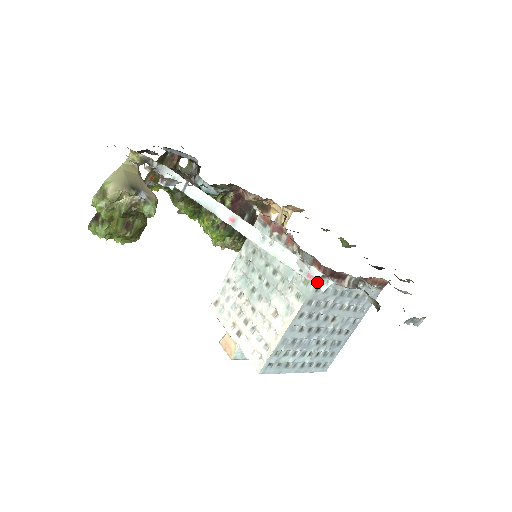
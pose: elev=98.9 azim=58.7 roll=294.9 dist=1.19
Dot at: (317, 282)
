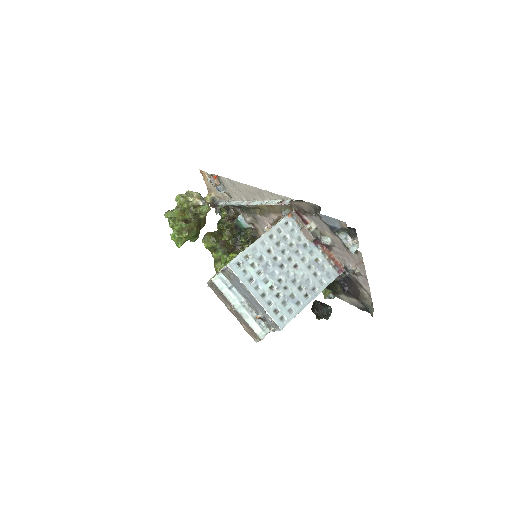
Dot at: (285, 204)
